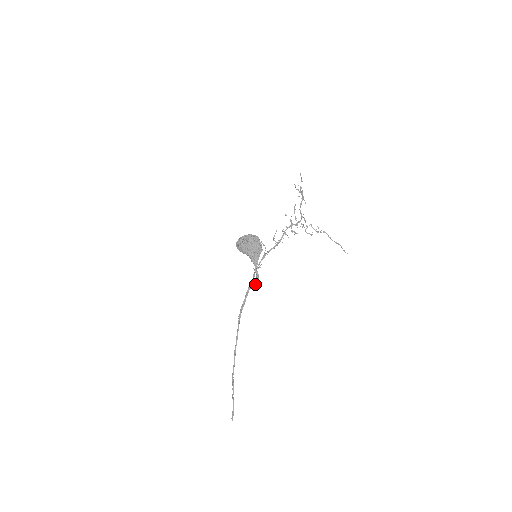
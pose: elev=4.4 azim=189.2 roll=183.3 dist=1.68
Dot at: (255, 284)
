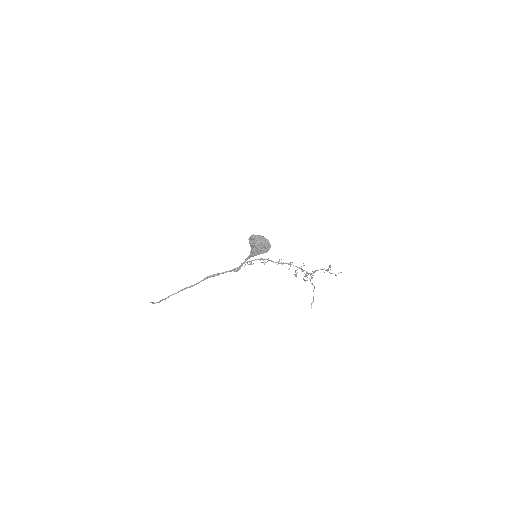
Dot at: (237, 270)
